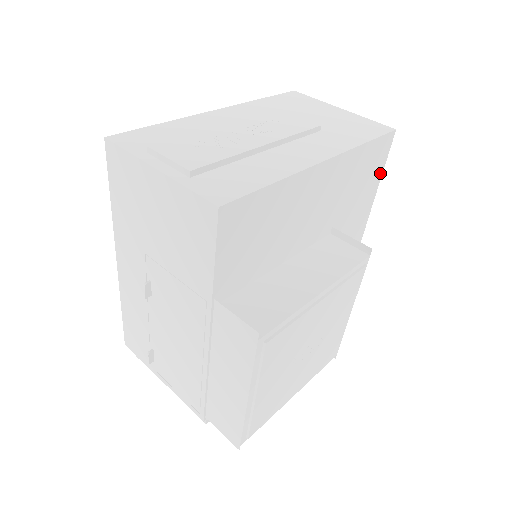
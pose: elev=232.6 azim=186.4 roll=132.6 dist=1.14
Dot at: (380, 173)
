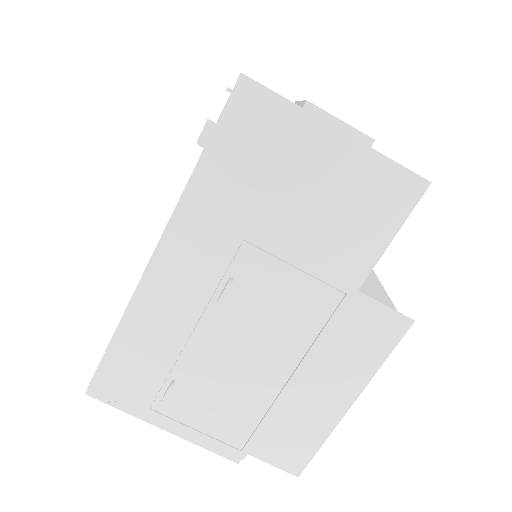
Dot at: occluded
